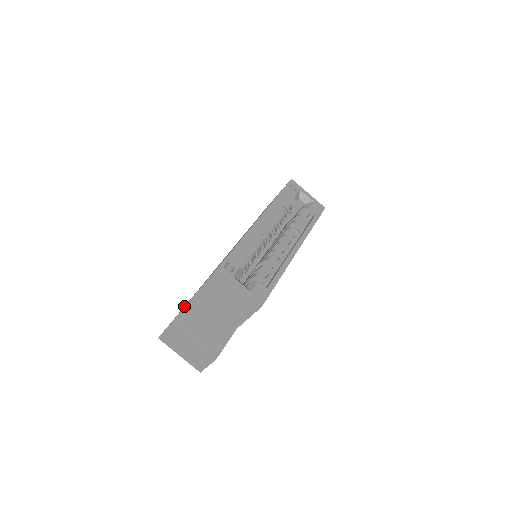
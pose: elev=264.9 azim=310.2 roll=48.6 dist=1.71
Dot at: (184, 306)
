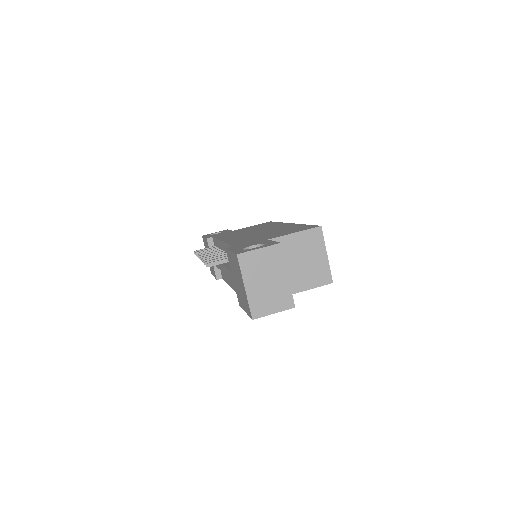
Dot at: (247, 245)
